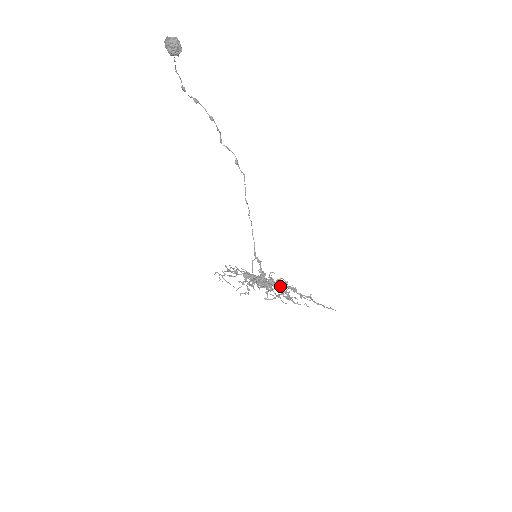
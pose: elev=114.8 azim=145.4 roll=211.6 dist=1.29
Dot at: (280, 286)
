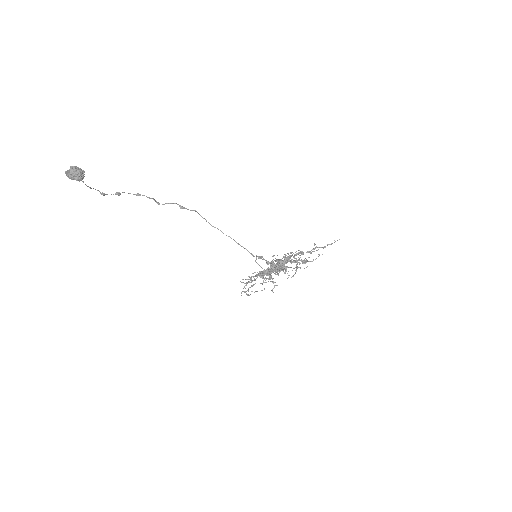
Dot at: (291, 260)
